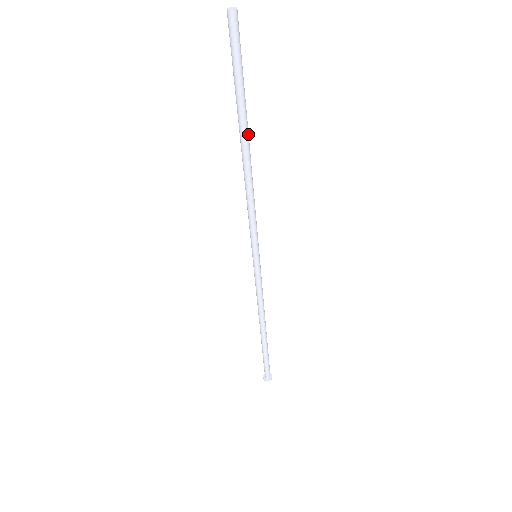
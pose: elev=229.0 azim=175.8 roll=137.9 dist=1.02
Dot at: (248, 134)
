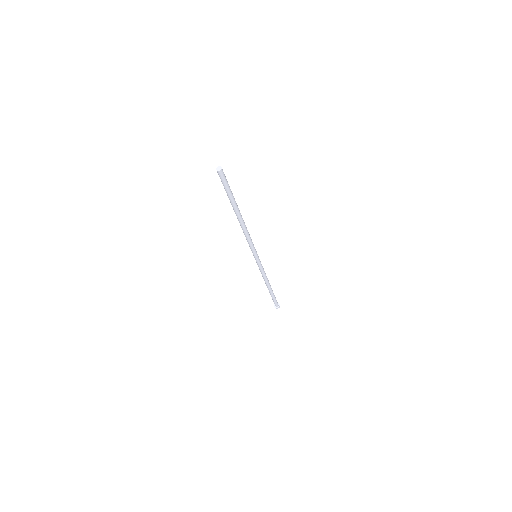
Dot at: (238, 212)
